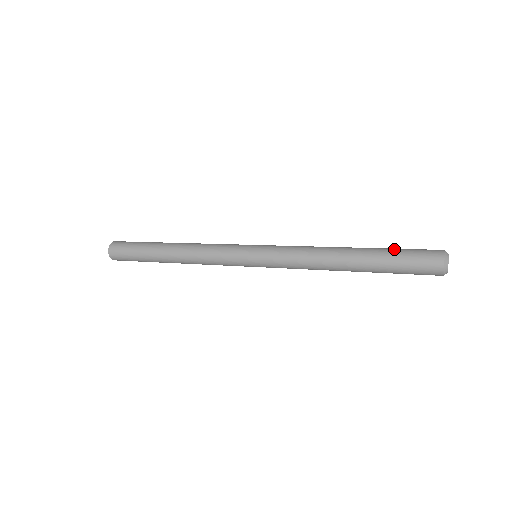
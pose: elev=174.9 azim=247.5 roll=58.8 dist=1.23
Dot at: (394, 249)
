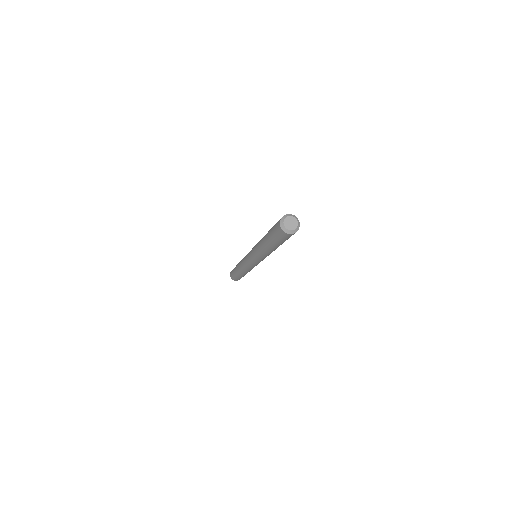
Dot at: occluded
